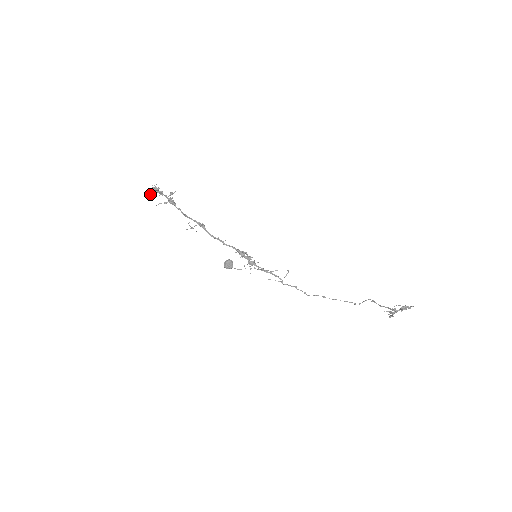
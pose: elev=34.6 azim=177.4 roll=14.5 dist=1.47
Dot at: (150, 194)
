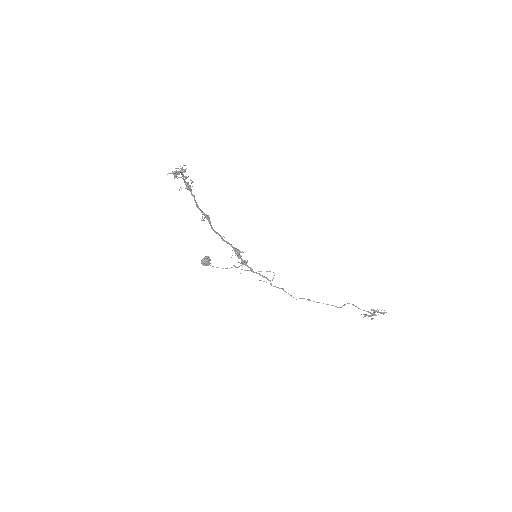
Dot at: (175, 175)
